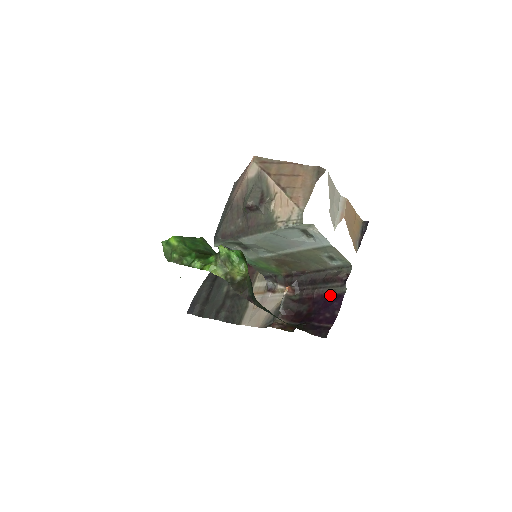
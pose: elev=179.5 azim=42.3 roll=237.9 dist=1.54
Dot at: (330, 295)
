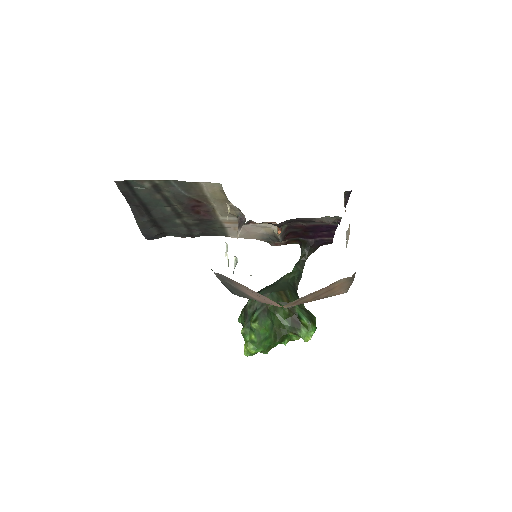
Dot at: (323, 226)
